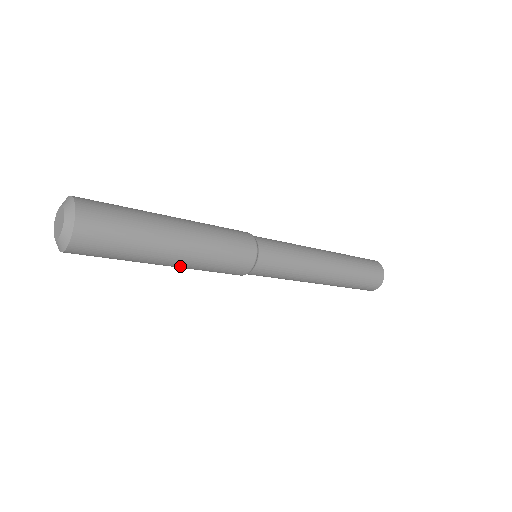
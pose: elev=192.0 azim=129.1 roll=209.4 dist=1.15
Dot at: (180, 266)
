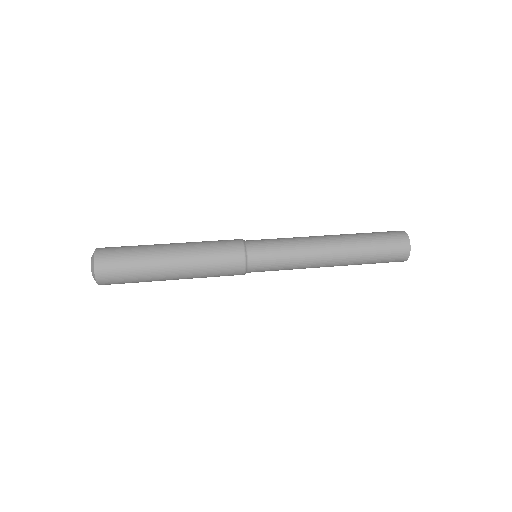
Dot at: occluded
